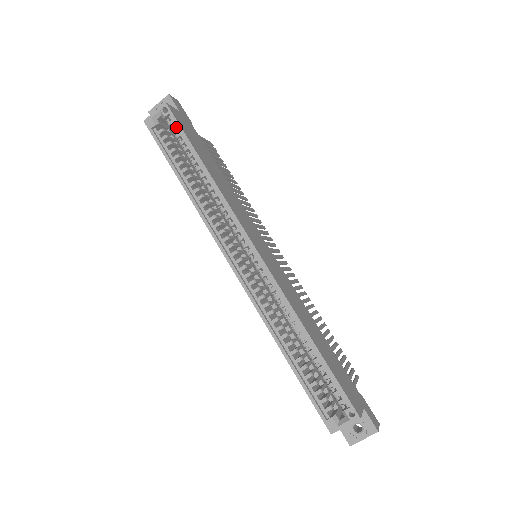
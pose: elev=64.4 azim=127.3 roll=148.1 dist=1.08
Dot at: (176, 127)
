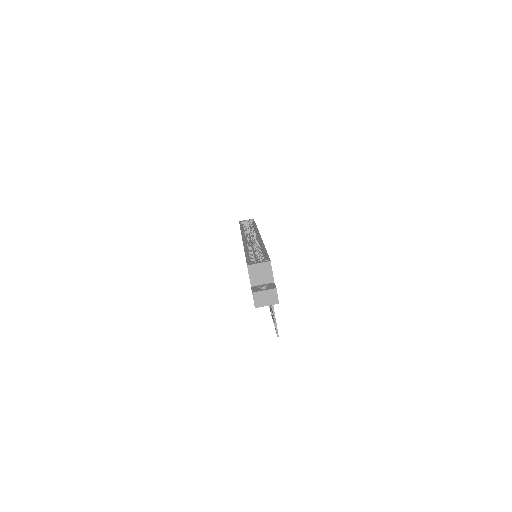
Dot at: (252, 223)
